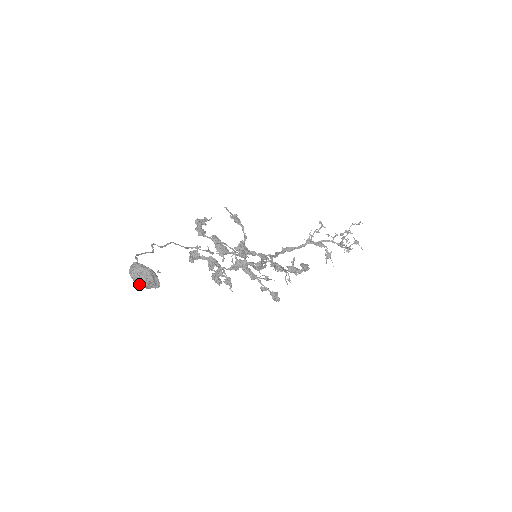
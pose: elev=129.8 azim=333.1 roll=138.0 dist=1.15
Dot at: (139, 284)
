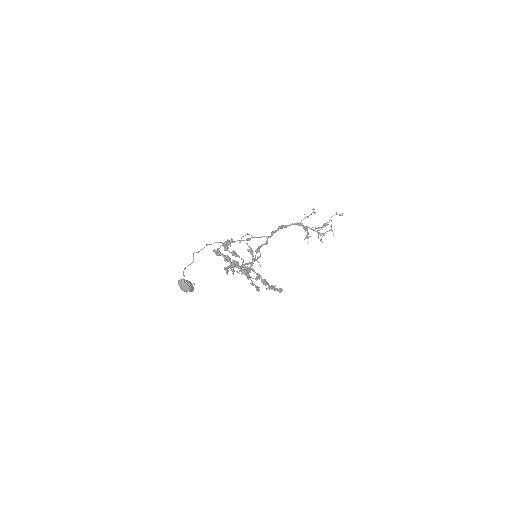
Dot at: (182, 290)
